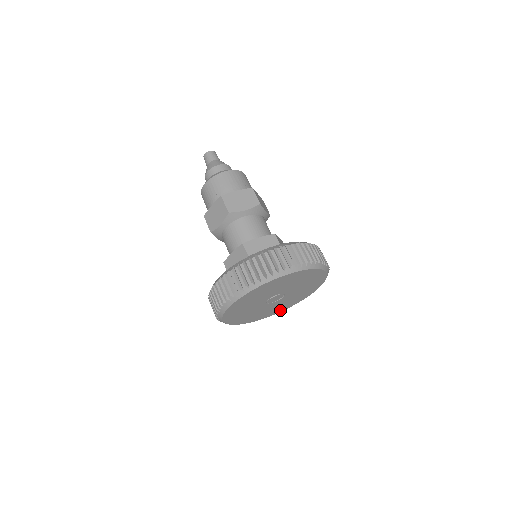
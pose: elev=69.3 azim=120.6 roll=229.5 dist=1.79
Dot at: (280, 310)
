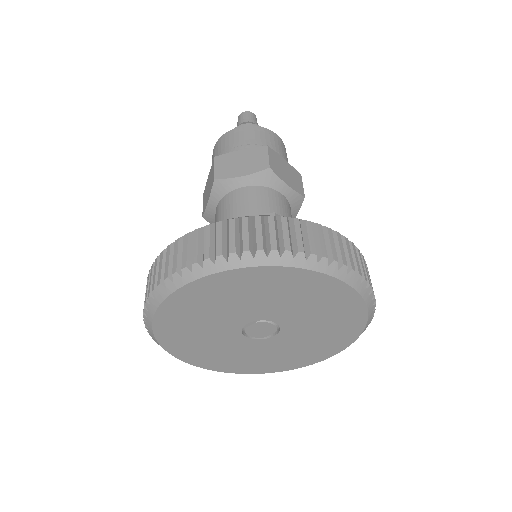
Dot at: (302, 362)
